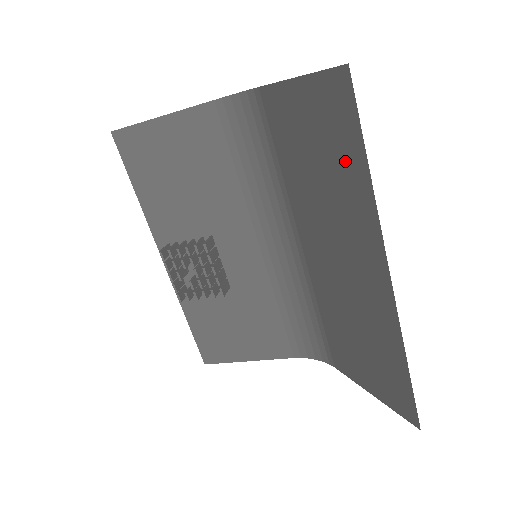
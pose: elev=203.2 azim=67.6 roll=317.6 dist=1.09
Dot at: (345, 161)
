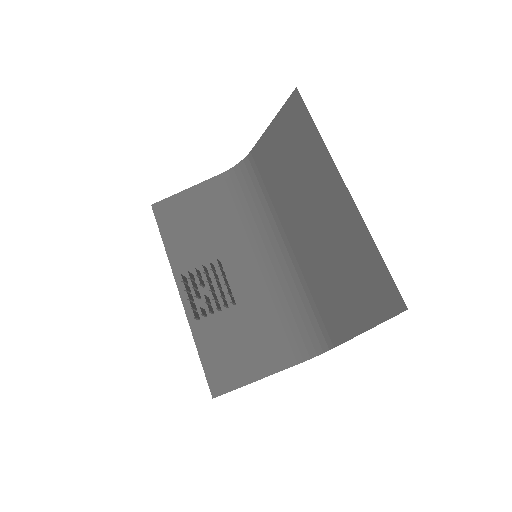
Dot at: (305, 140)
